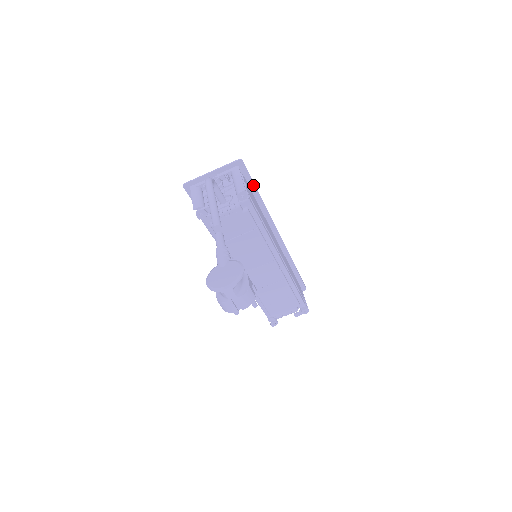
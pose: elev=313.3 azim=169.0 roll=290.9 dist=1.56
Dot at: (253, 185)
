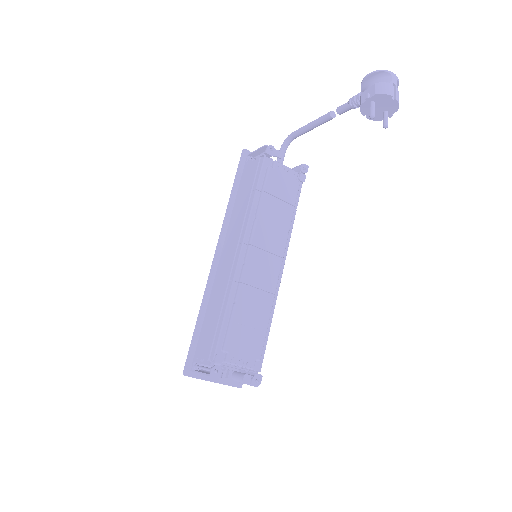
Dot at: occluded
